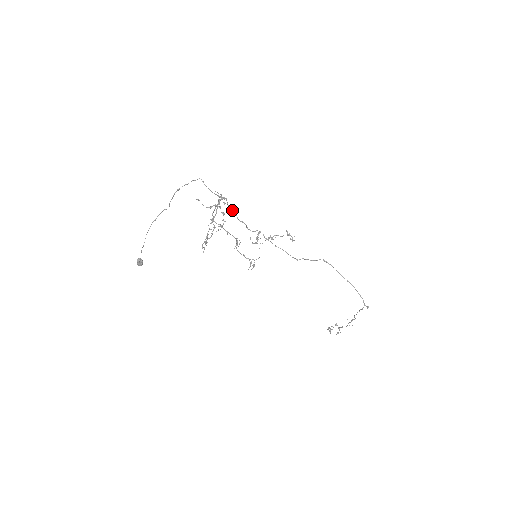
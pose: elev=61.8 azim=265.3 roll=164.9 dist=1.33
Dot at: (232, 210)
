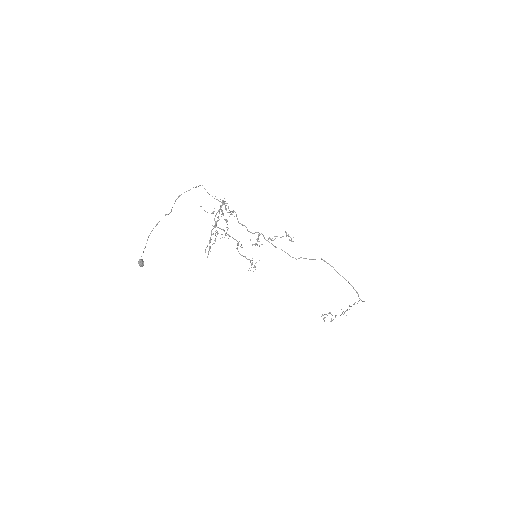
Dot at: (234, 216)
